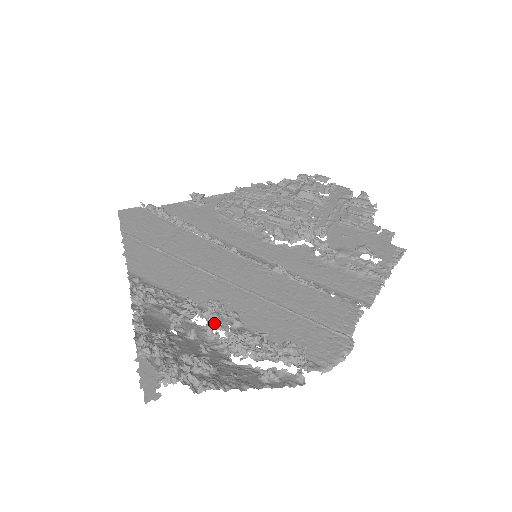
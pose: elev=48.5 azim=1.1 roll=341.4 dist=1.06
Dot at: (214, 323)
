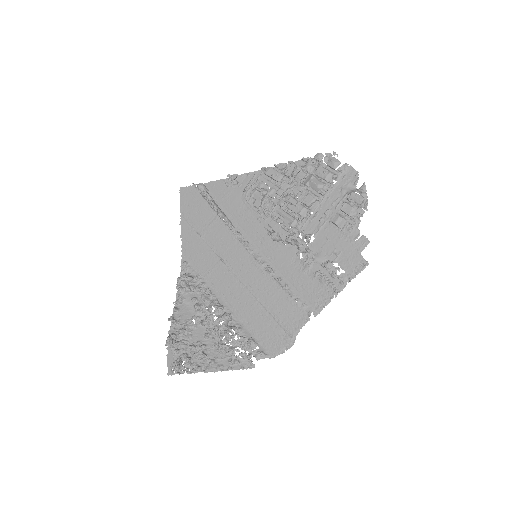
Dot at: occluded
